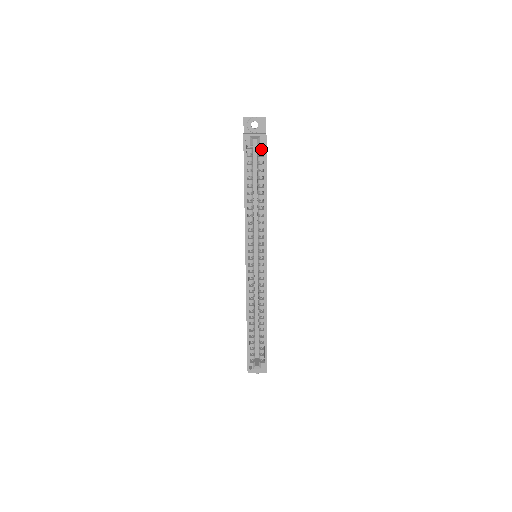
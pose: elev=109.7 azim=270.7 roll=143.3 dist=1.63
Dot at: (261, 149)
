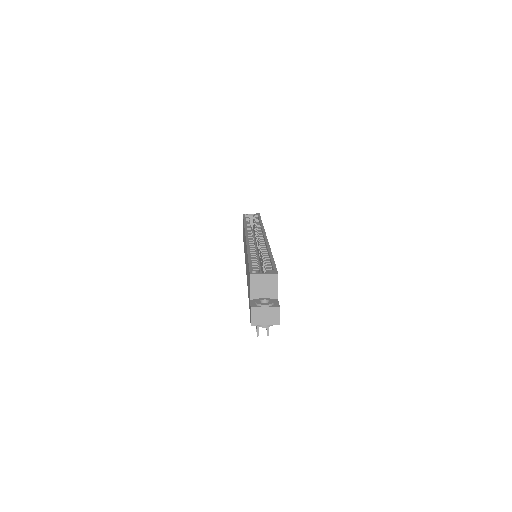
Dot at: occluded
